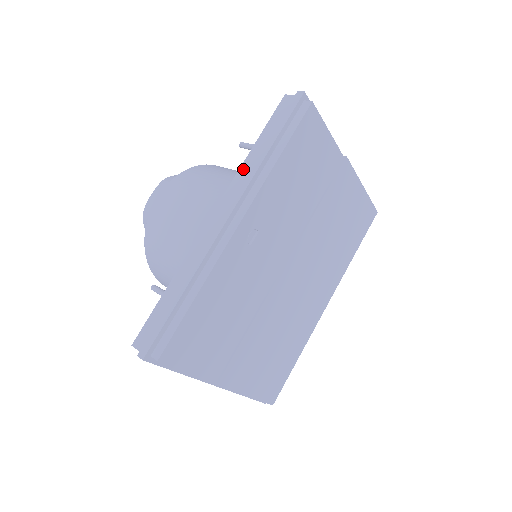
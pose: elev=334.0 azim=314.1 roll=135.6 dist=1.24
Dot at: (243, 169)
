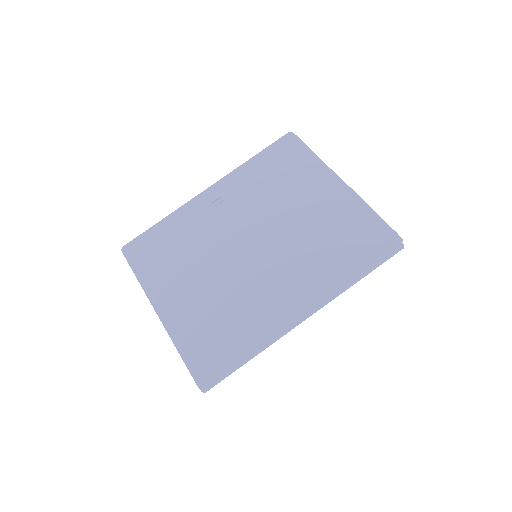
Dot at: occluded
